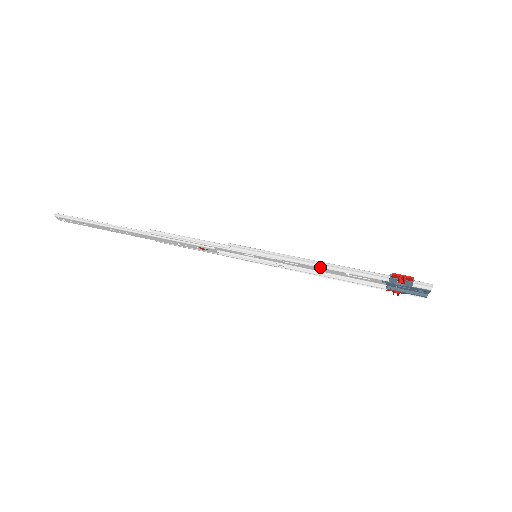
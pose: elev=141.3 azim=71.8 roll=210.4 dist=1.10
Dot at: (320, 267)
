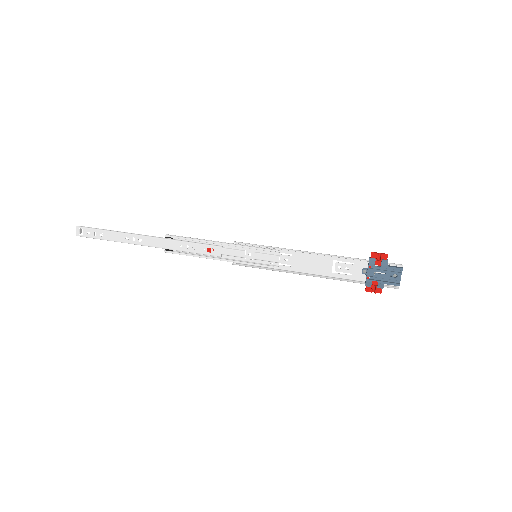
Dot at: (313, 253)
